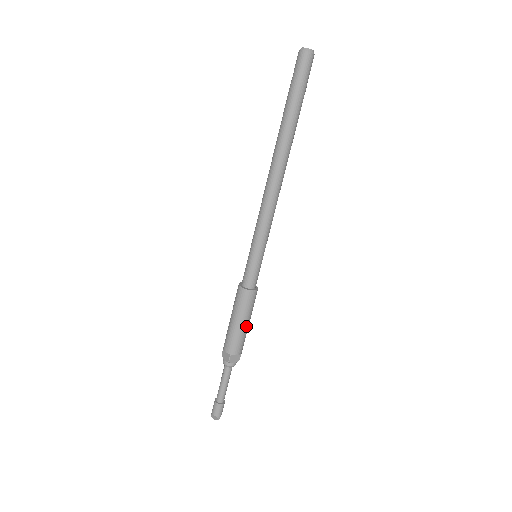
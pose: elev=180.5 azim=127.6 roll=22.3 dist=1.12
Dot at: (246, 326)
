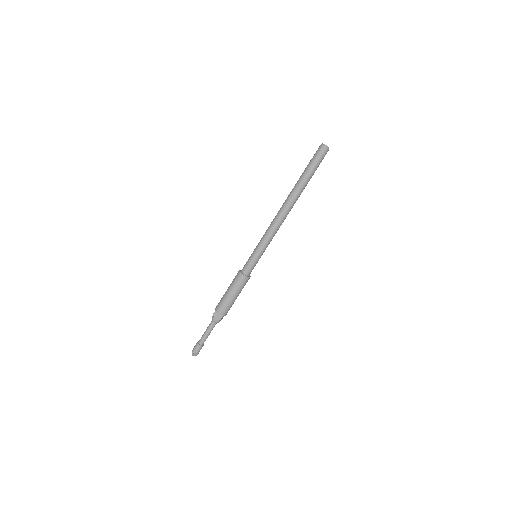
Dot at: occluded
